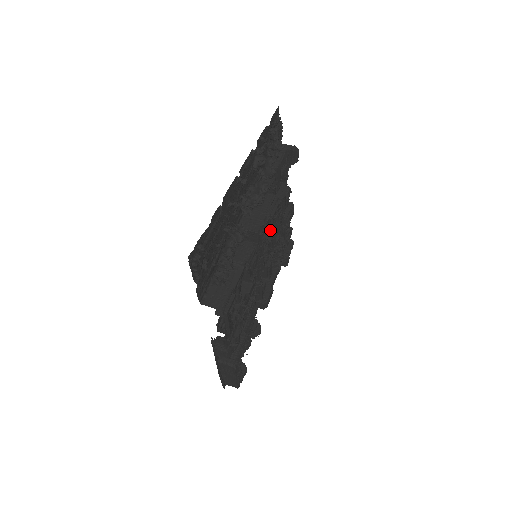
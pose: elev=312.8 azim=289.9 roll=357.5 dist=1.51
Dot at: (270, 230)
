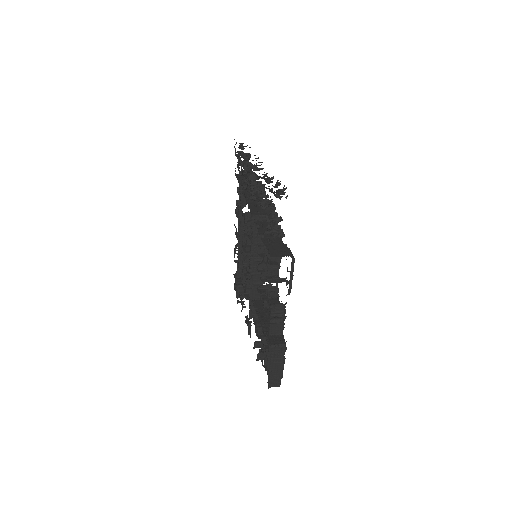
Dot at: (249, 244)
